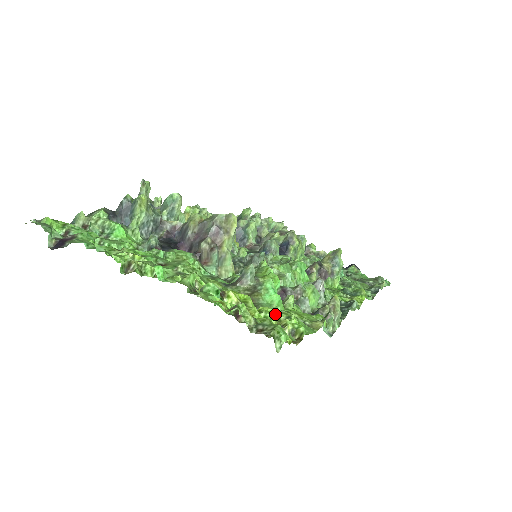
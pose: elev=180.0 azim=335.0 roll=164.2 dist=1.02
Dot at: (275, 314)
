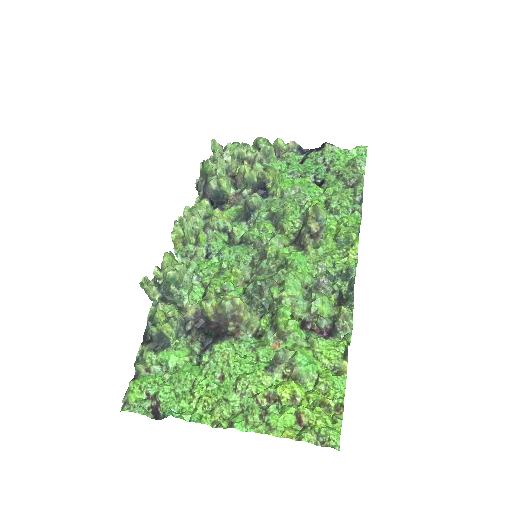
Dot at: (318, 395)
